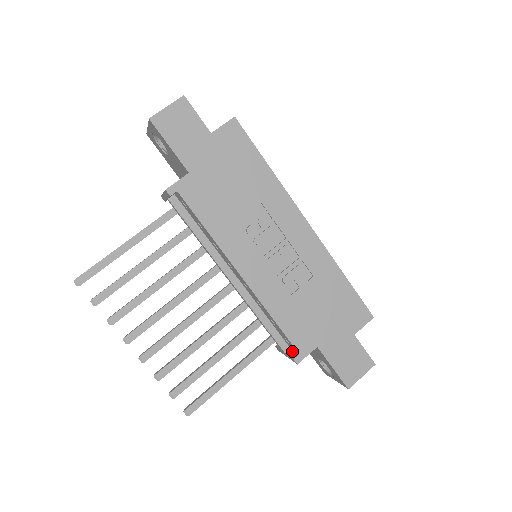
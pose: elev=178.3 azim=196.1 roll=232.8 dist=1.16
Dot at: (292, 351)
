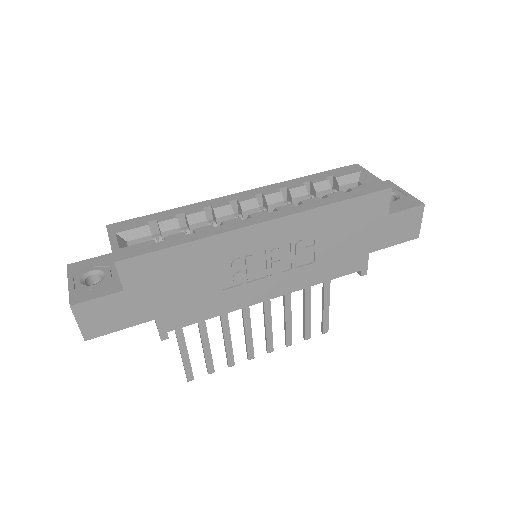
Dot at: occluded
